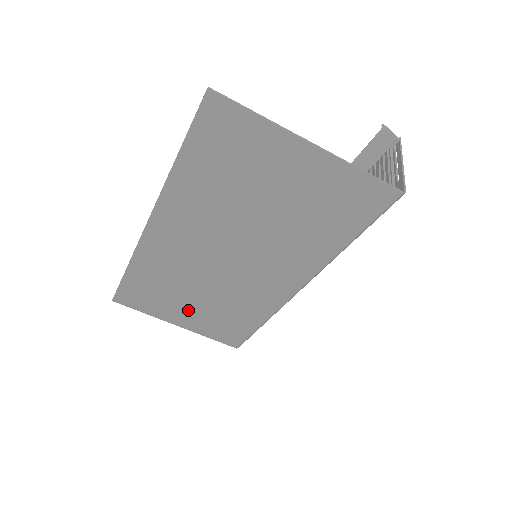
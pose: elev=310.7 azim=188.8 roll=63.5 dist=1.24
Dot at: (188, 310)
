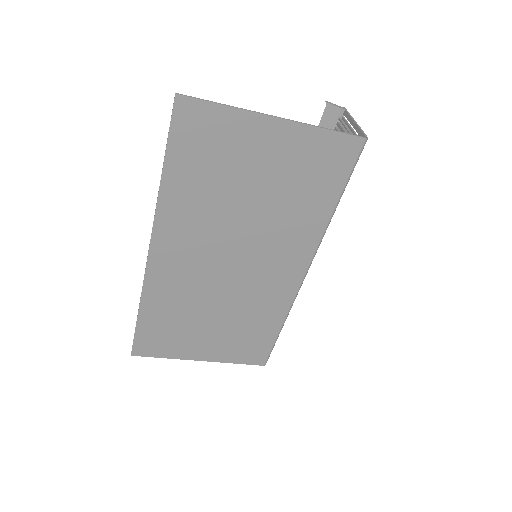
Dot at: (207, 338)
